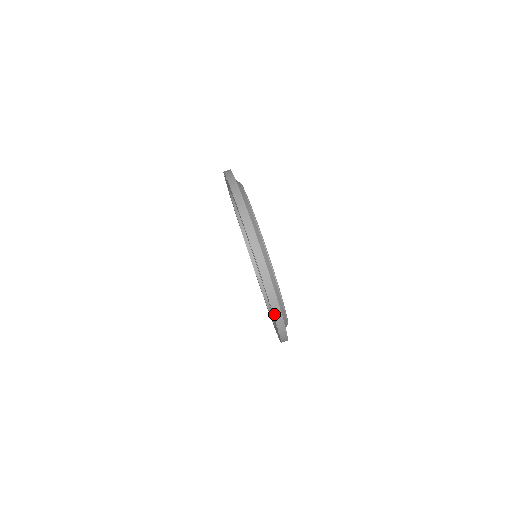
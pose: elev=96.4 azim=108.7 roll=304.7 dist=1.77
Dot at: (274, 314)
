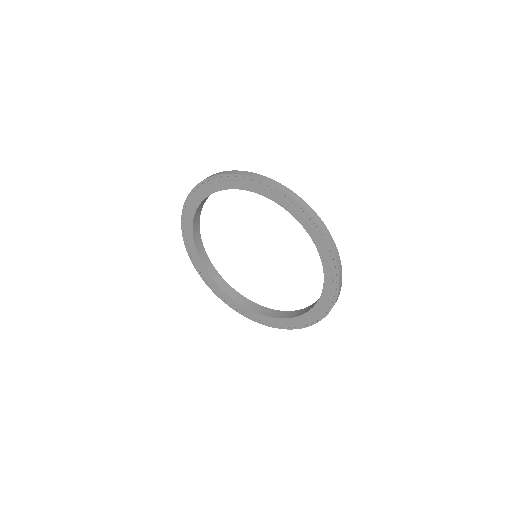
Dot at: (319, 225)
